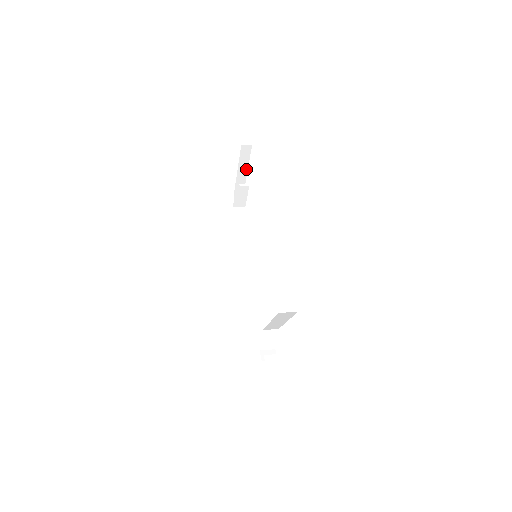
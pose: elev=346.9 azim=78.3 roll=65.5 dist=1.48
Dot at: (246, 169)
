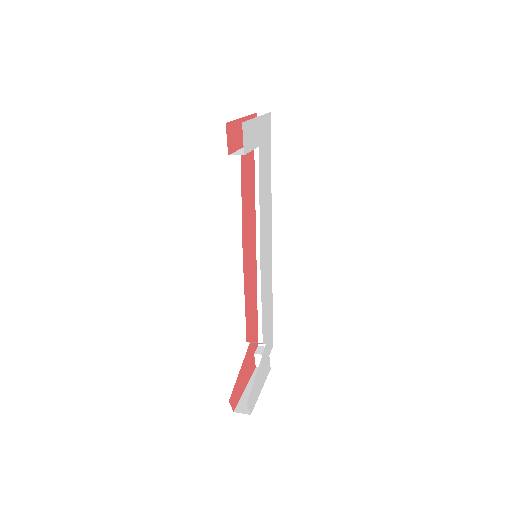
Dot at: occluded
